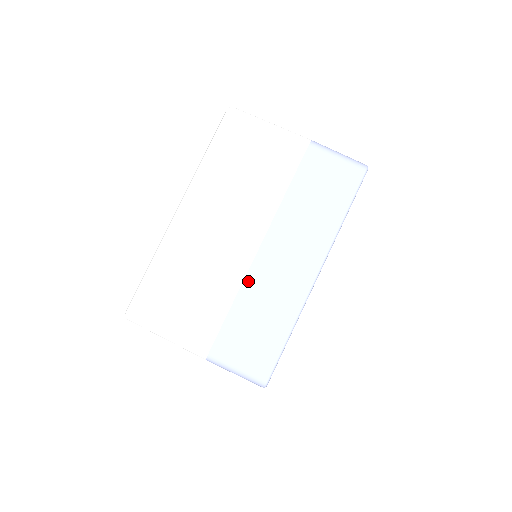
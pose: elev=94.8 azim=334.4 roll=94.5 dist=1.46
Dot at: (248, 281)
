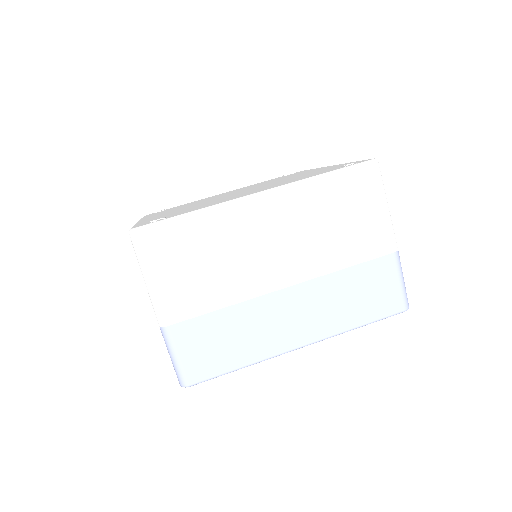
Dot at: (252, 303)
